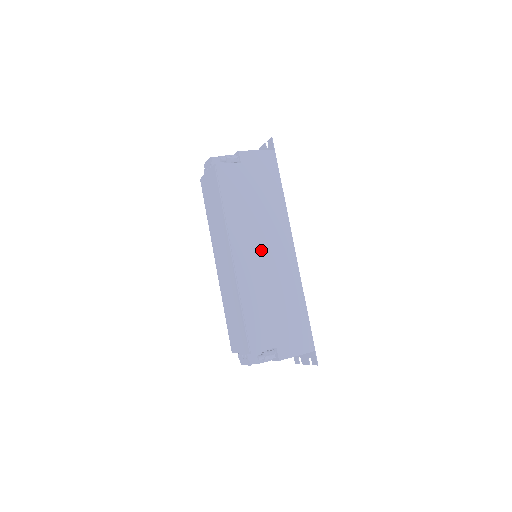
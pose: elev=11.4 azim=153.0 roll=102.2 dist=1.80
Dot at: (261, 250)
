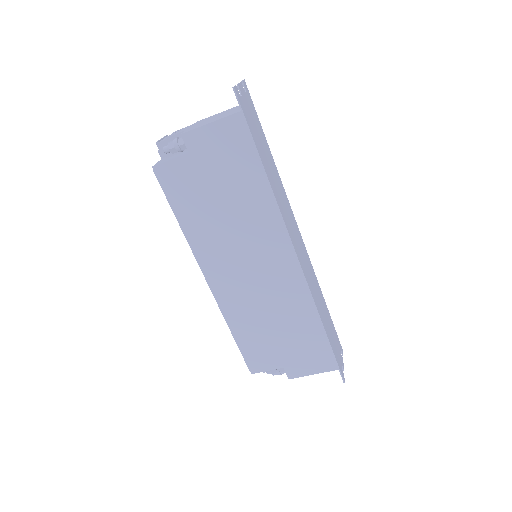
Dot at: (245, 268)
